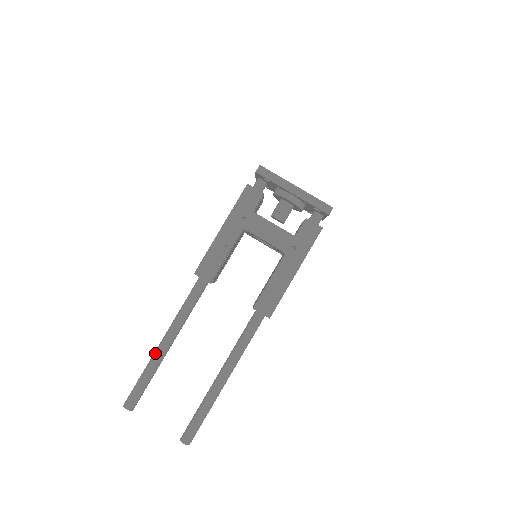
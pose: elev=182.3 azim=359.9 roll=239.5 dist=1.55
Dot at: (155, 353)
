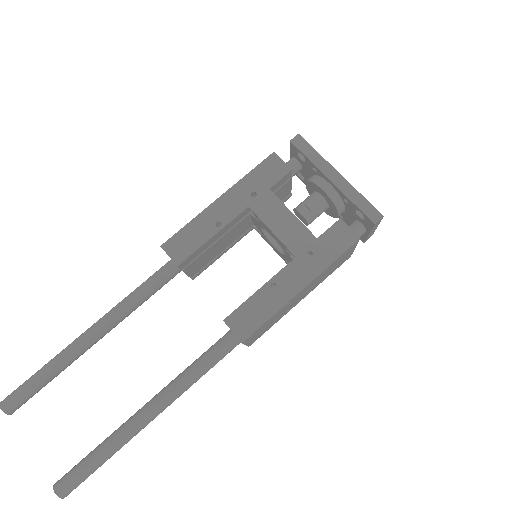
Dot at: (72, 342)
